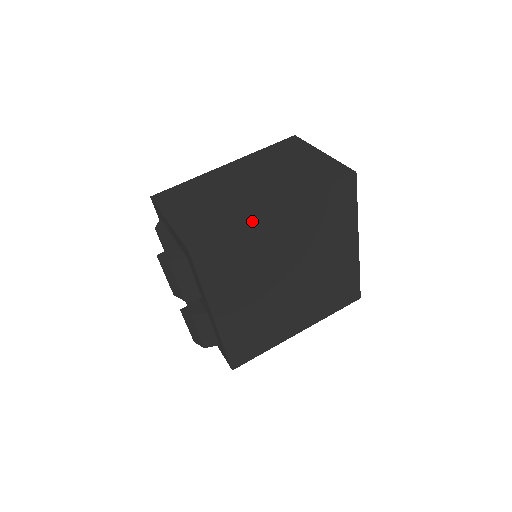
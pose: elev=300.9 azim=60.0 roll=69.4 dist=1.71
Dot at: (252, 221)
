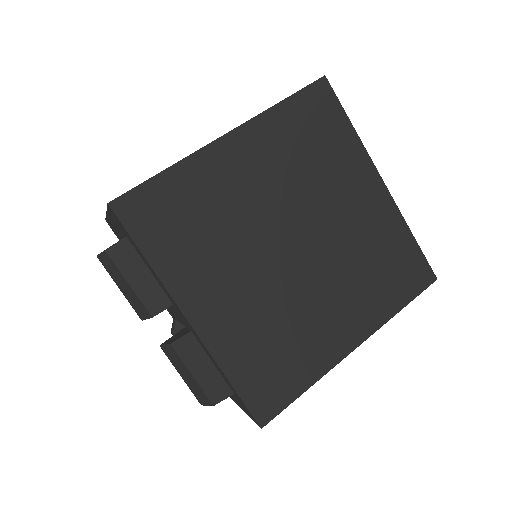
Dot at: (193, 153)
